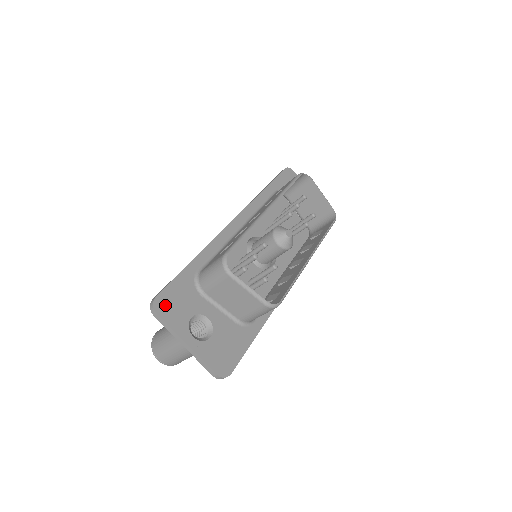
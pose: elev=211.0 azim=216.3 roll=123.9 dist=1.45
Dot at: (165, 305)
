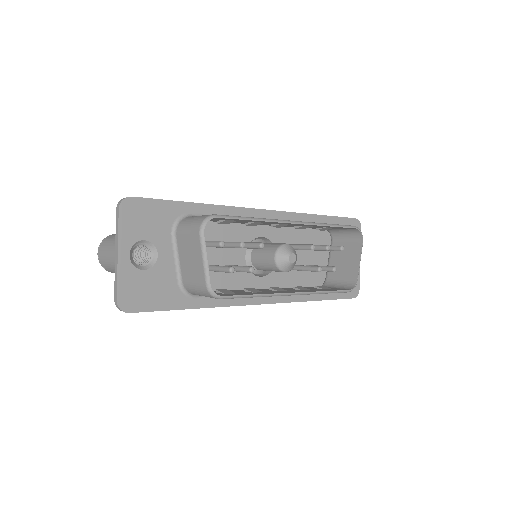
Dot at: (133, 210)
